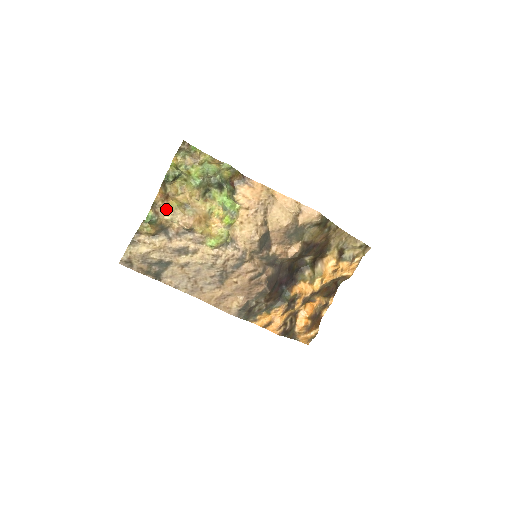
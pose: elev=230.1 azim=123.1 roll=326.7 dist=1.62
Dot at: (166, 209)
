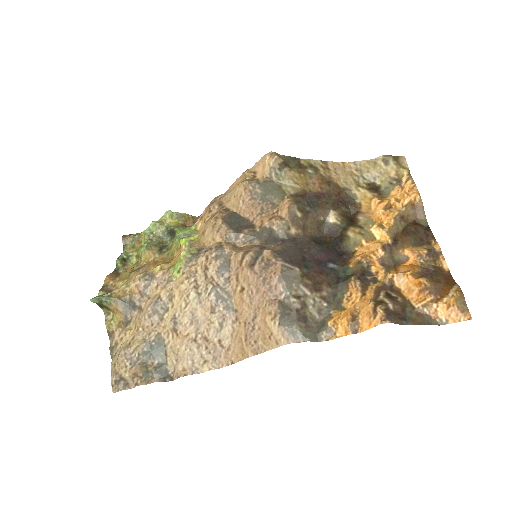
Dot at: (119, 282)
